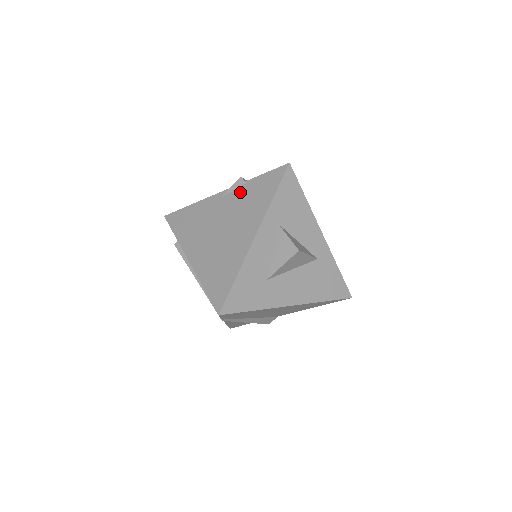
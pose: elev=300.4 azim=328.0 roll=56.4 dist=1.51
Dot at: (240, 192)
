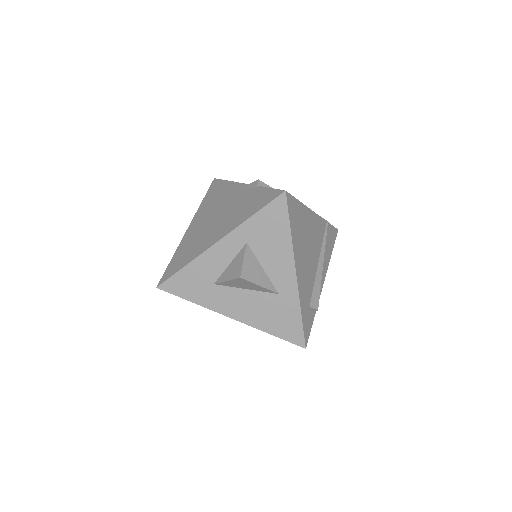
Dot at: (248, 193)
